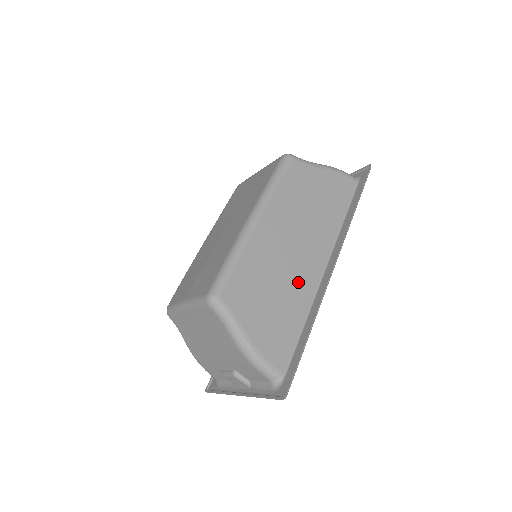
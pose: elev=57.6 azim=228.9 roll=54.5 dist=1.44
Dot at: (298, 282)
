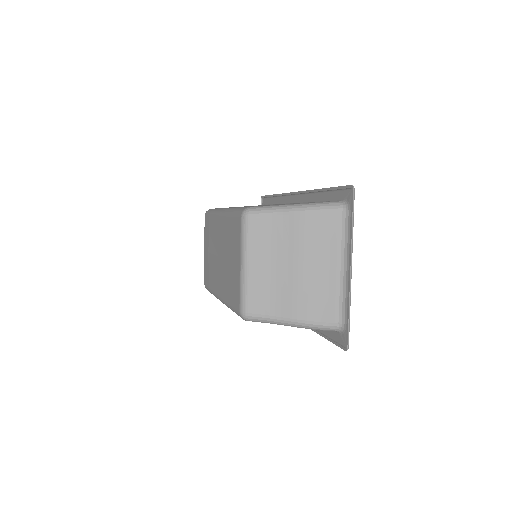
Dot at: occluded
